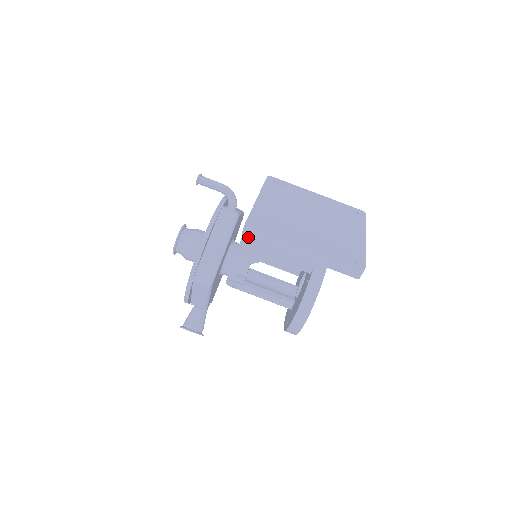
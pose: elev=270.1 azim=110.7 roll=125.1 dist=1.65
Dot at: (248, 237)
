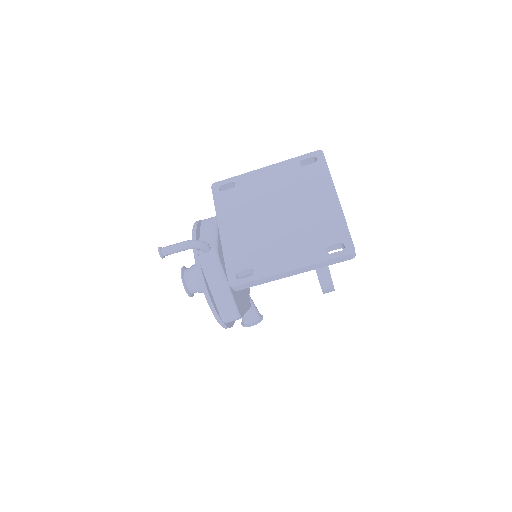
Dot at: occluded
